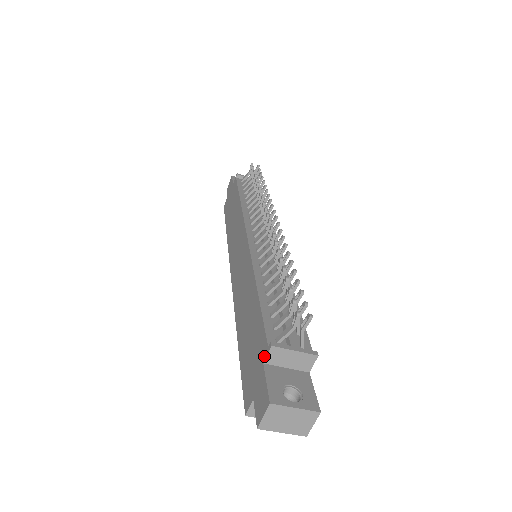
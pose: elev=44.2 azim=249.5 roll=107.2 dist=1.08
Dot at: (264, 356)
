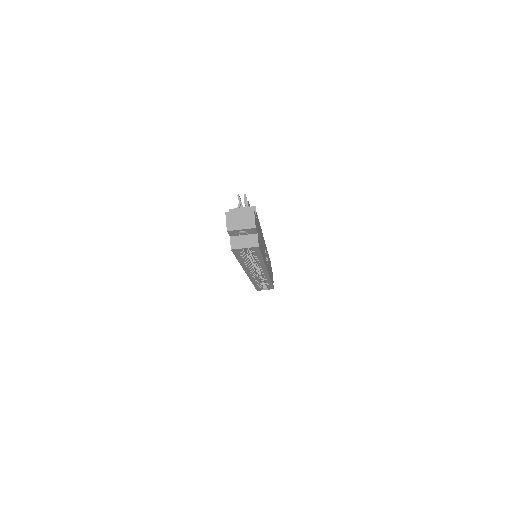
Dot at: occluded
